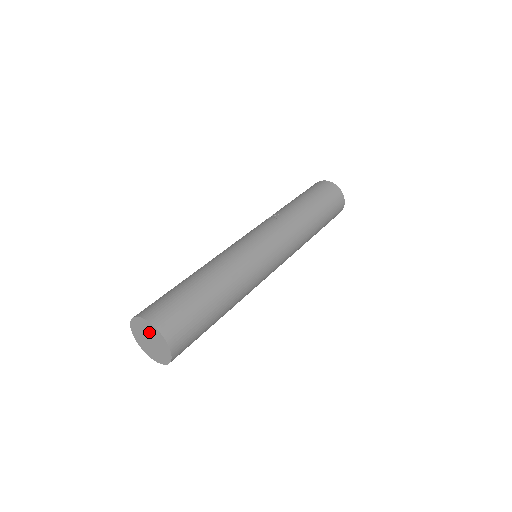
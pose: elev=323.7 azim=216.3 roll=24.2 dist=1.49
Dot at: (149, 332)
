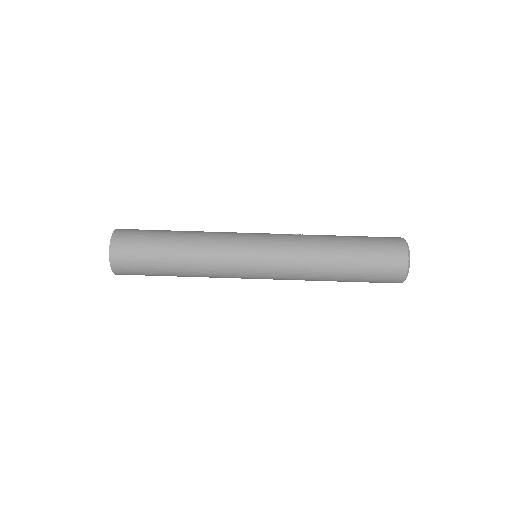
Dot at: occluded
